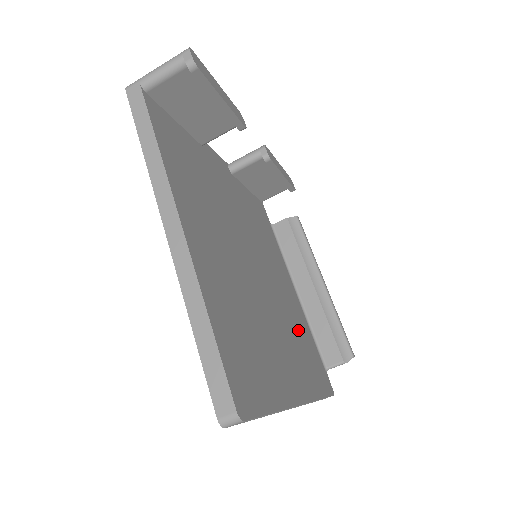
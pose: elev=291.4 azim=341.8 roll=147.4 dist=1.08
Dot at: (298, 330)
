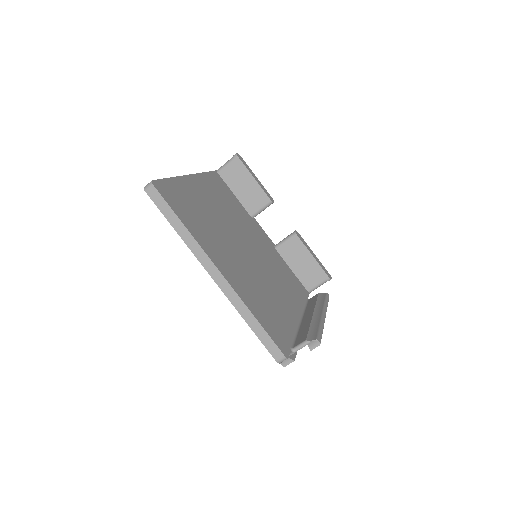
Dot at: (270, 302)
